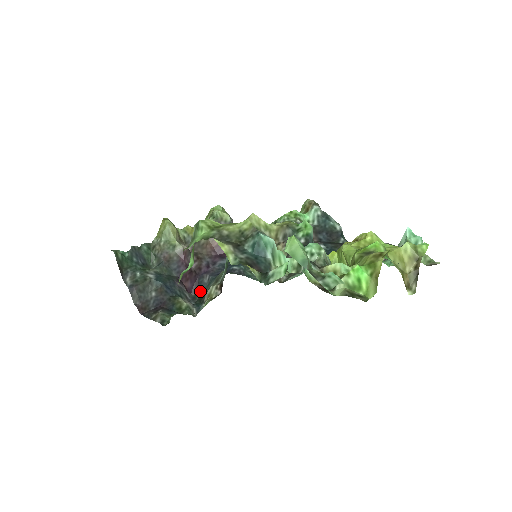
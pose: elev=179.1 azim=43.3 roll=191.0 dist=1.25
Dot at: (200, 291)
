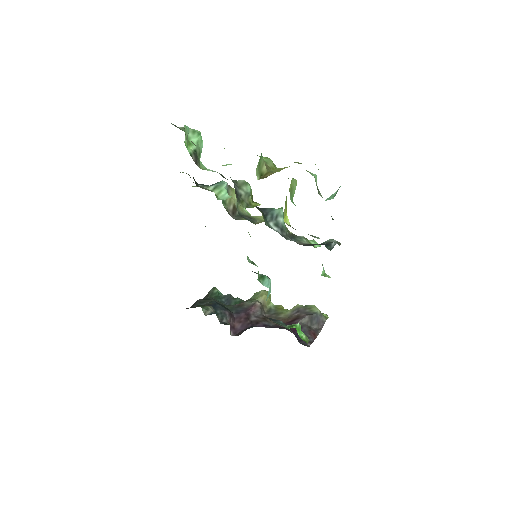
Dot at: occluded
